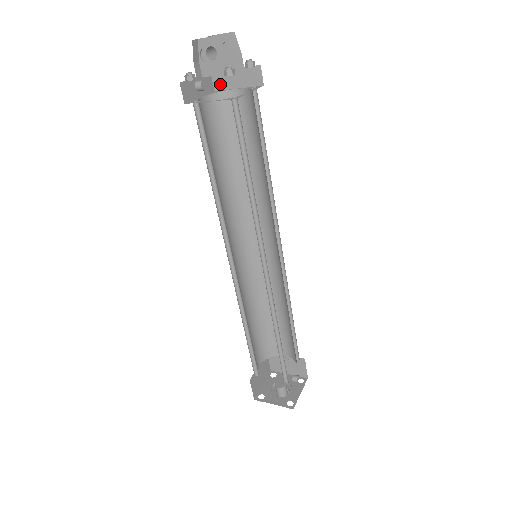
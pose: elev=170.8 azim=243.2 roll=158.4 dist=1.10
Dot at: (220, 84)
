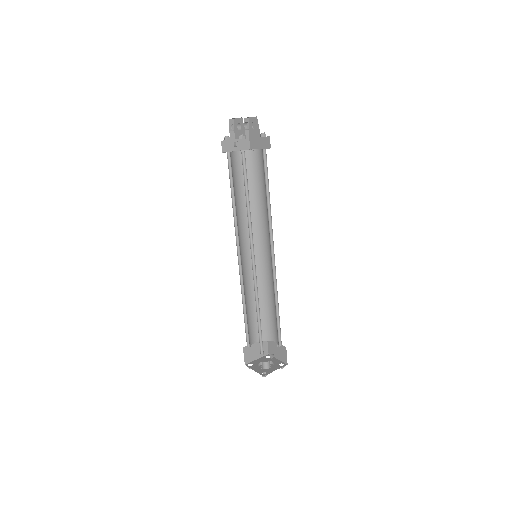
Dot at: (253, 145)
